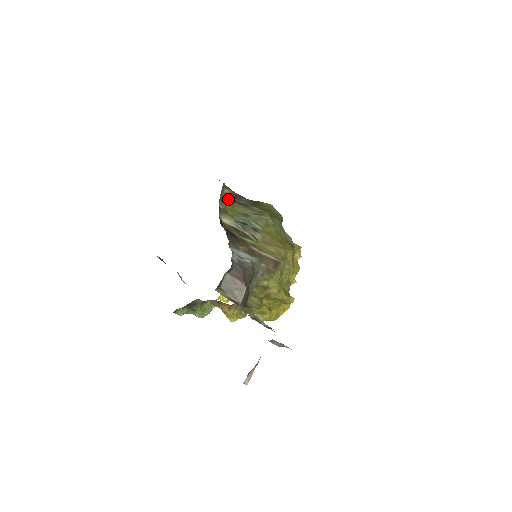
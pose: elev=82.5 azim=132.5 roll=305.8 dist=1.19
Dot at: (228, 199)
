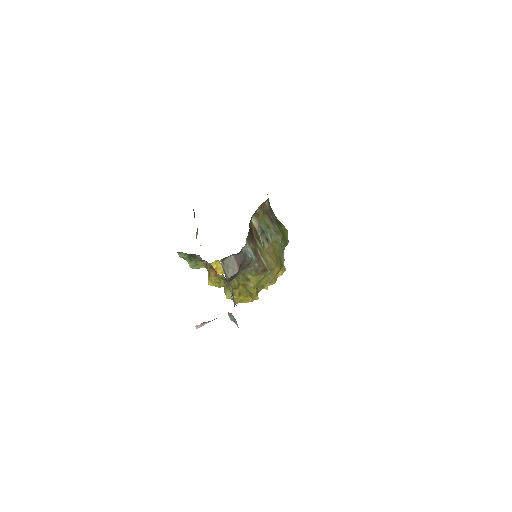
Dot at: (264, 209)
